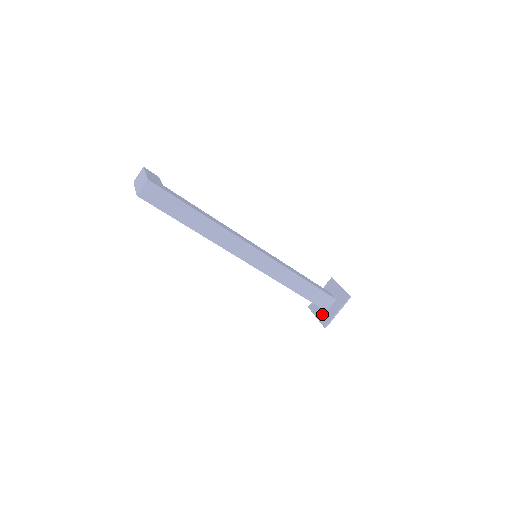
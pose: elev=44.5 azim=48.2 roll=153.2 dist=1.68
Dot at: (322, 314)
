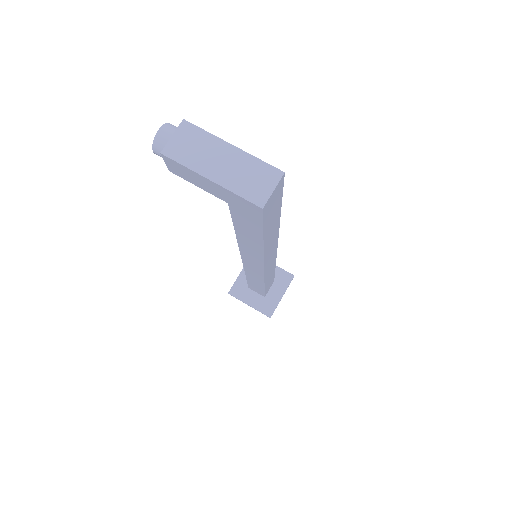
Dot at: (259, 301)
